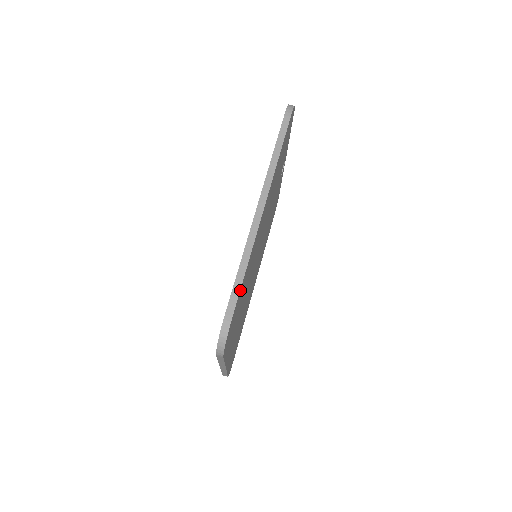
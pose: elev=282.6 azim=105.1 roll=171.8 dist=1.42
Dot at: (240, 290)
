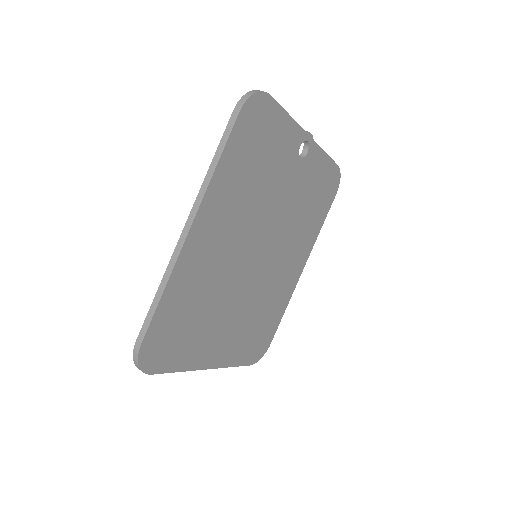
Dot at: (154, 318)
